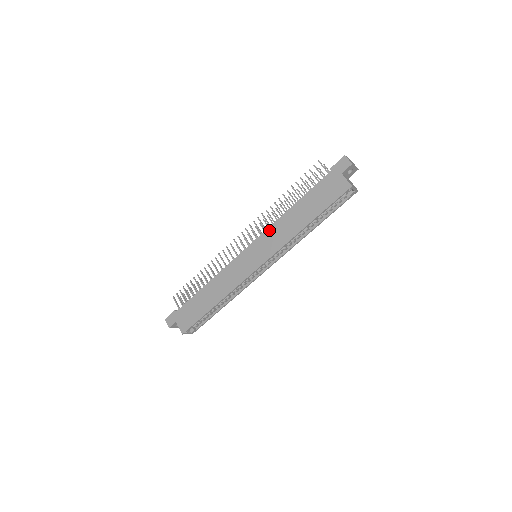
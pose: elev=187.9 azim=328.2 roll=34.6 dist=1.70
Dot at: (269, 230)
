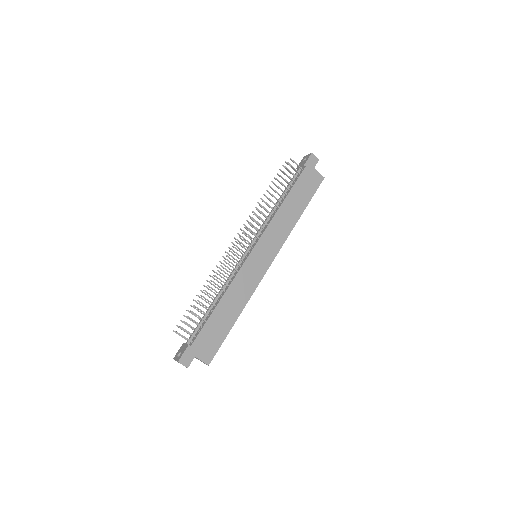
Dot at: (269, 228)
